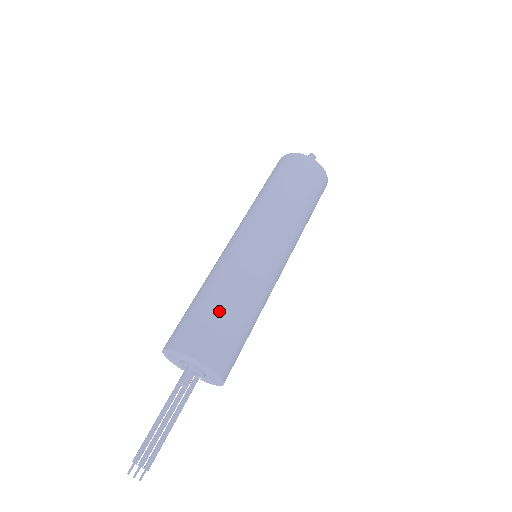
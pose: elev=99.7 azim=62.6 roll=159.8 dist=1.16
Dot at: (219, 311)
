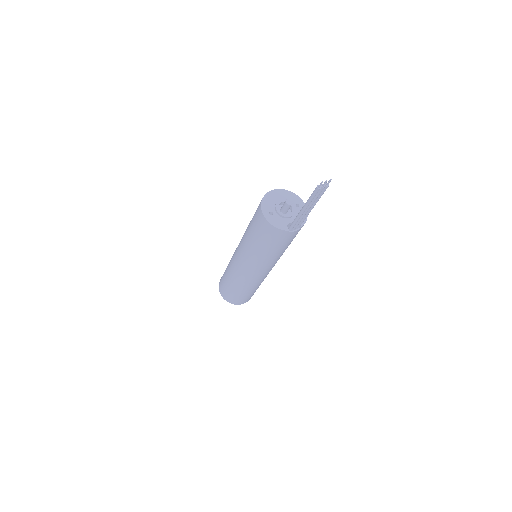
Dot at: occluded
